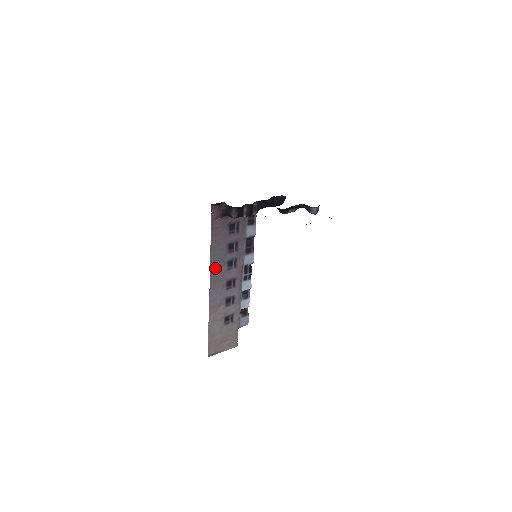
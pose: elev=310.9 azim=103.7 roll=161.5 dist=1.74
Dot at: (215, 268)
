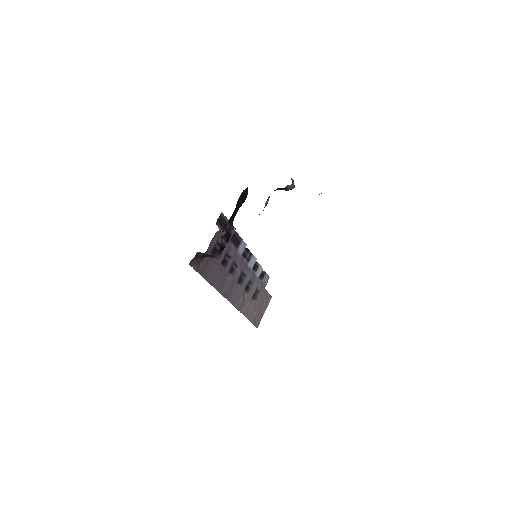
Dot at: (223, 288)
